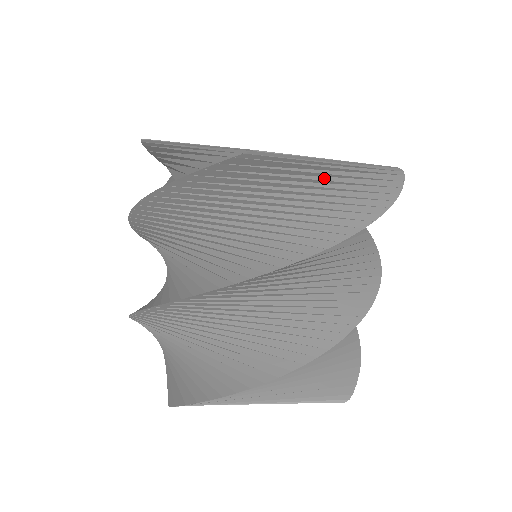
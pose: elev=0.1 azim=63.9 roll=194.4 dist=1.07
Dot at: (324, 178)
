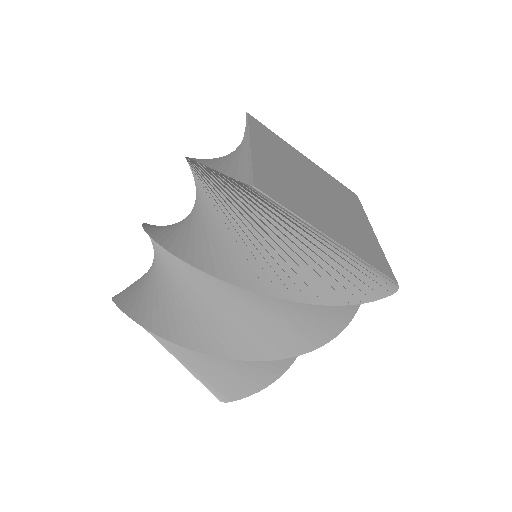
Dot at: occluded
